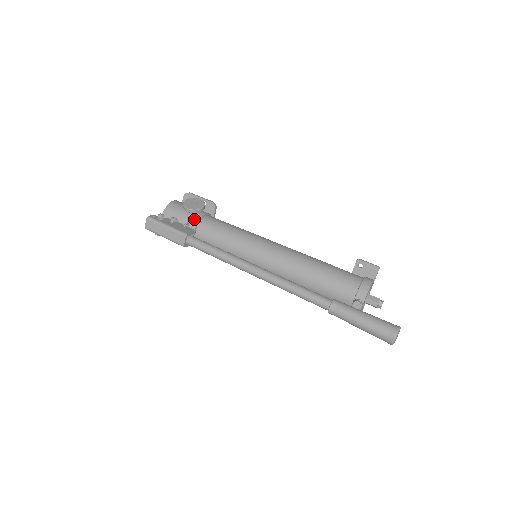
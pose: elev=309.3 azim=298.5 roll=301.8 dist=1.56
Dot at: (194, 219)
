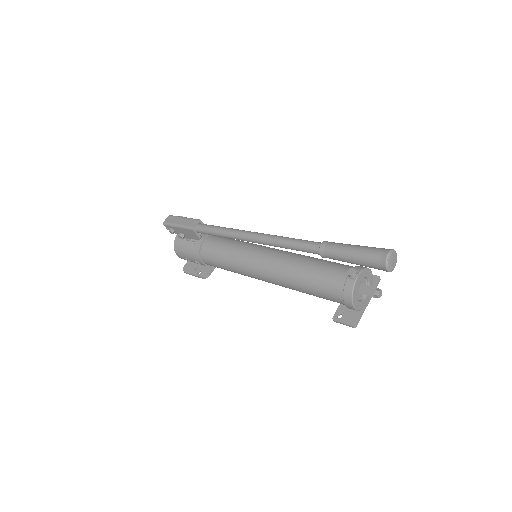
Dot at: occluded
